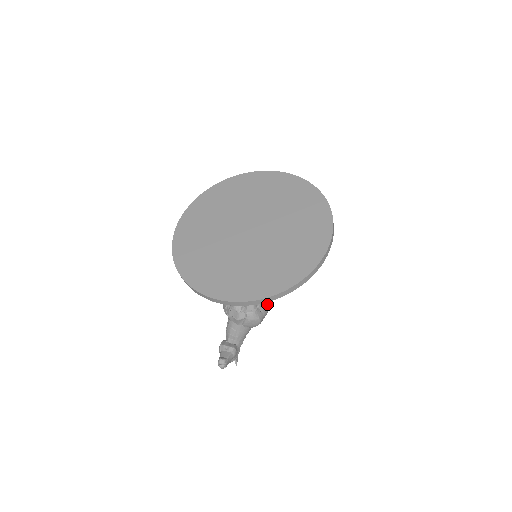
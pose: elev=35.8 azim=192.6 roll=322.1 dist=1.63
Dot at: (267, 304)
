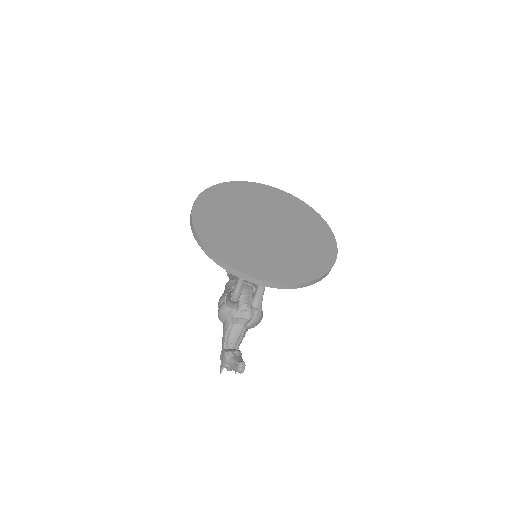
Dot at: occluded
